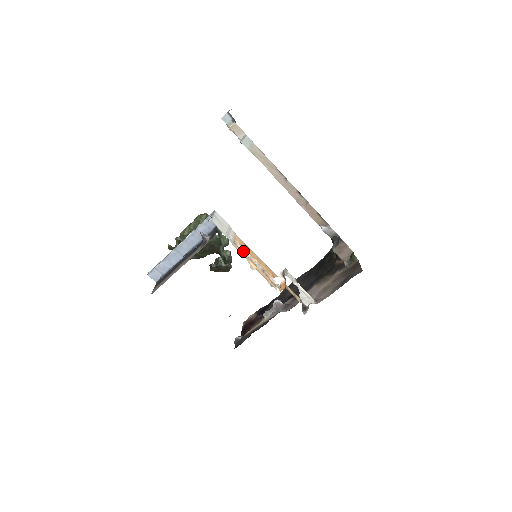
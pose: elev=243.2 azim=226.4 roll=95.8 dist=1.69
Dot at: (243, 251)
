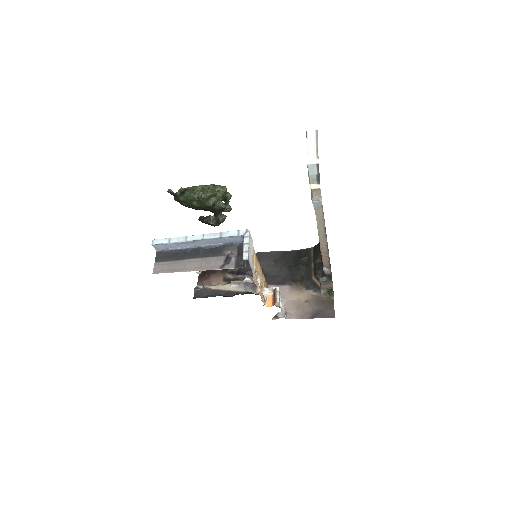
Dot at: (255, 272)
